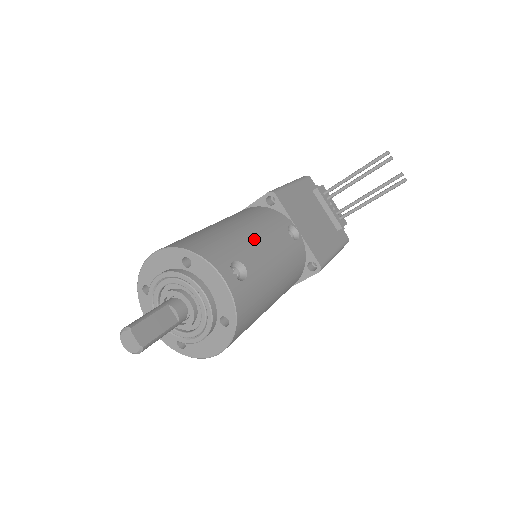
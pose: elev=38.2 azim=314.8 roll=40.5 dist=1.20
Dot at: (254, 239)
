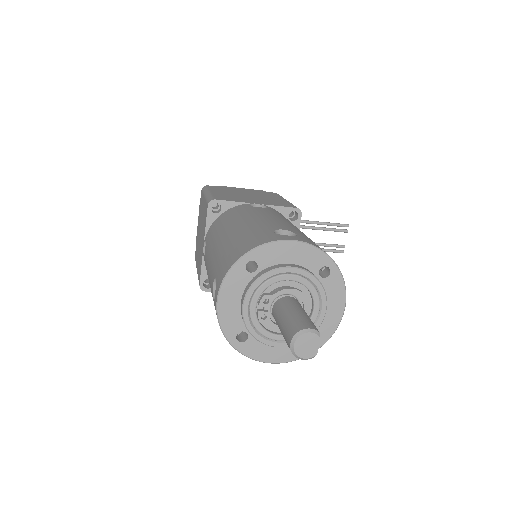
Dot at: occluded
